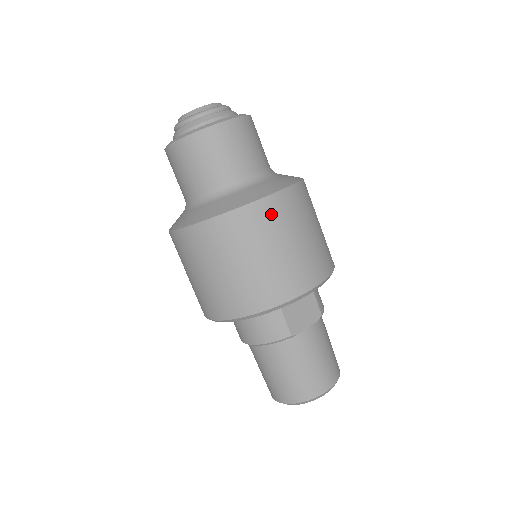
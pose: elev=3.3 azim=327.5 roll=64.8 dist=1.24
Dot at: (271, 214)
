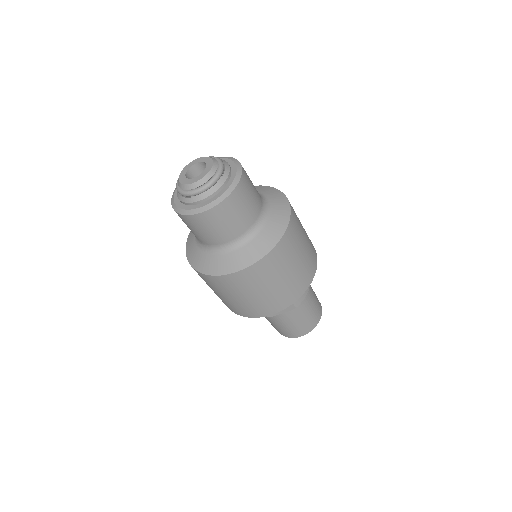
Dot at: (234, 282)
